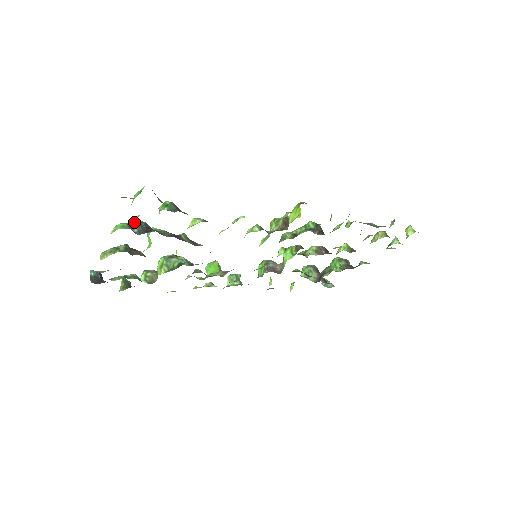
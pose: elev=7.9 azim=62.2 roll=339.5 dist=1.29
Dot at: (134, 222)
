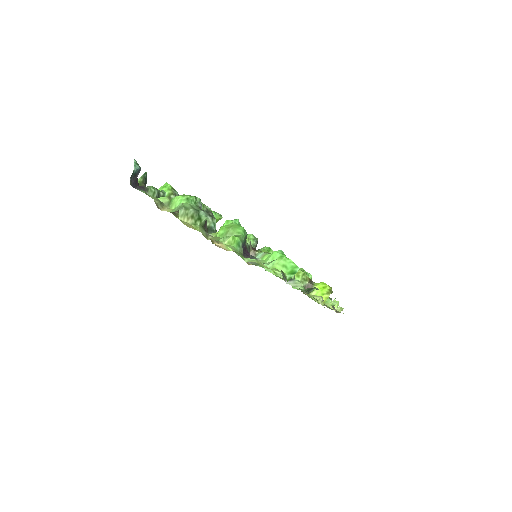
Dot at: (245, 237)
